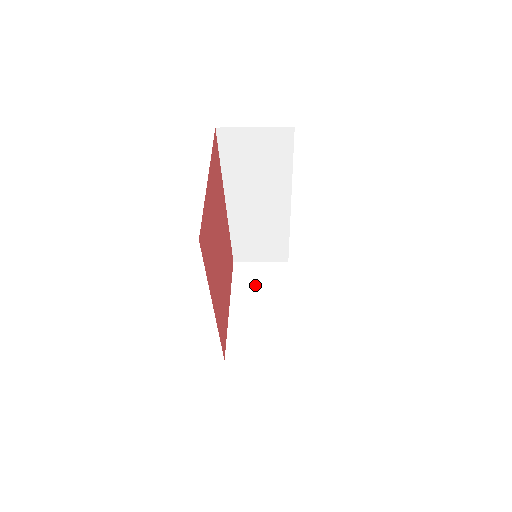
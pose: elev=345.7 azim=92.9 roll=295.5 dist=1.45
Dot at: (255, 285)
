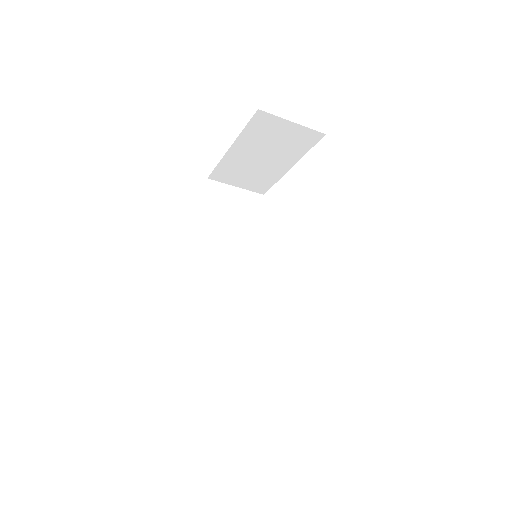
Dot at: occluded
